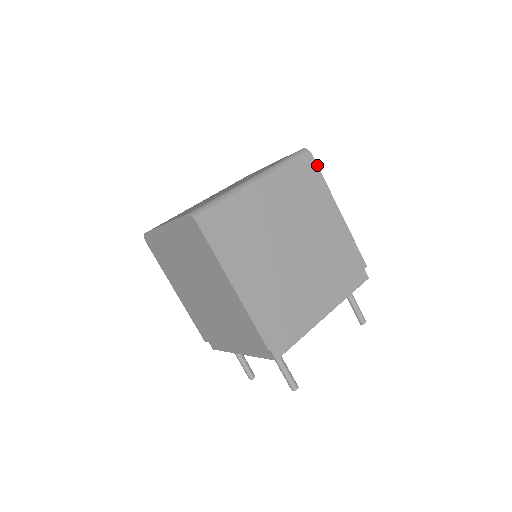
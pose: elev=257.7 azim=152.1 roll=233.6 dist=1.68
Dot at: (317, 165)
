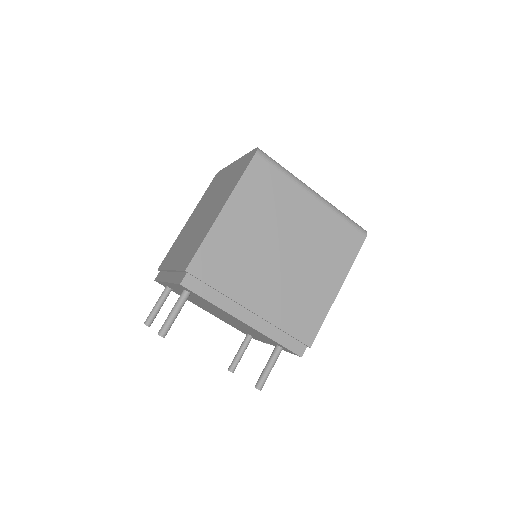
Dot at: (361, 246)
